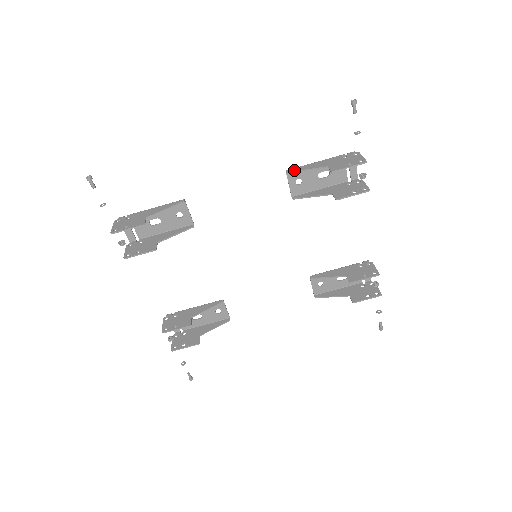
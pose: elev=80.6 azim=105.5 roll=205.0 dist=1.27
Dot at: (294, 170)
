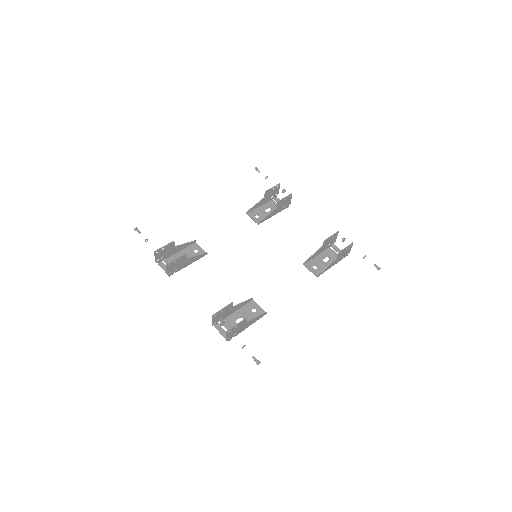
Dot at: (250, 209)
